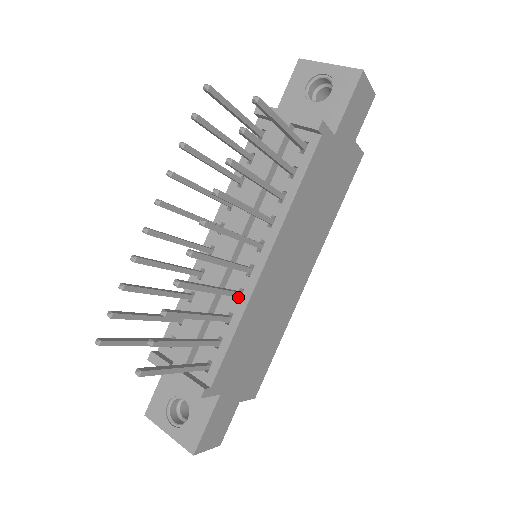
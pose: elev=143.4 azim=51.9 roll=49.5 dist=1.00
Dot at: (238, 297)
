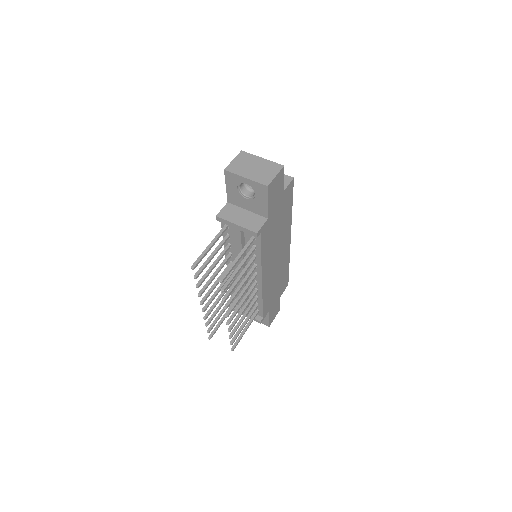
Dot at: occluded
